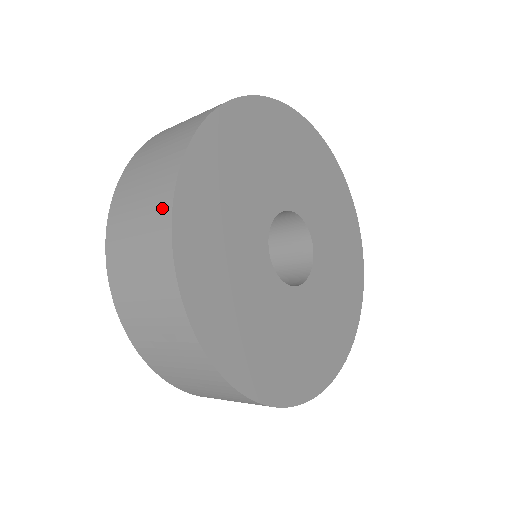
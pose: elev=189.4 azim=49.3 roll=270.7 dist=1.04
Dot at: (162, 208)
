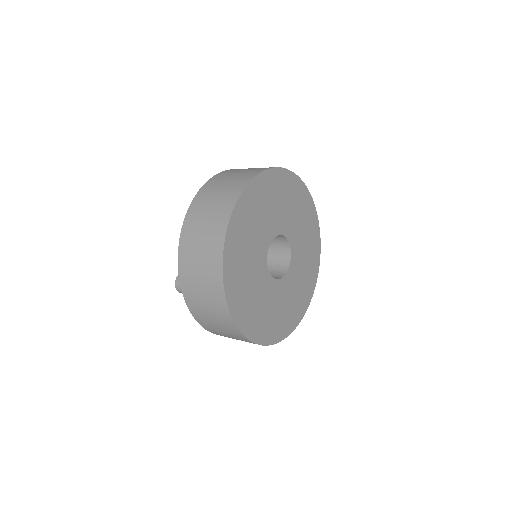
Dot at: (251, 175)
